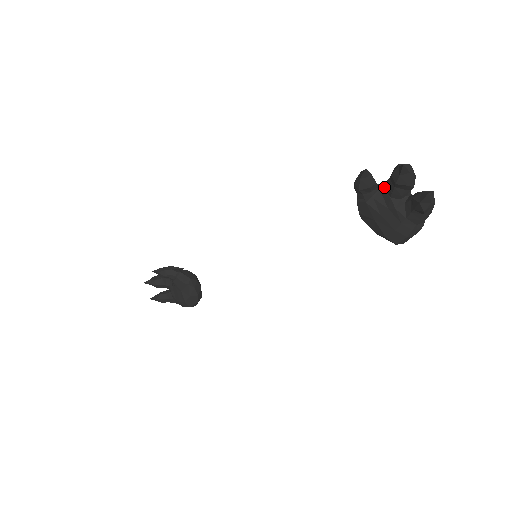
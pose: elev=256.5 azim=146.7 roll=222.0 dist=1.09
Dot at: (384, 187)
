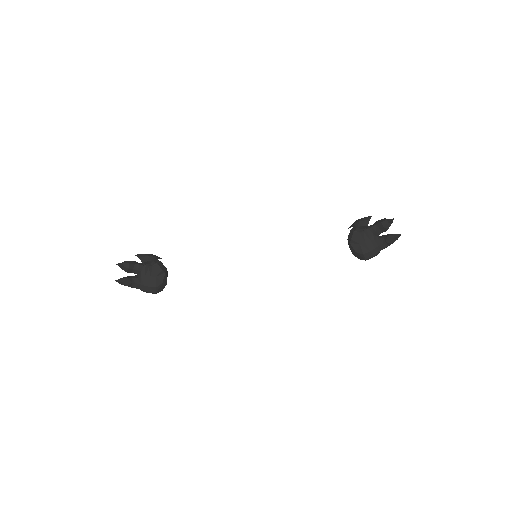
Dot at: (370, 228)
